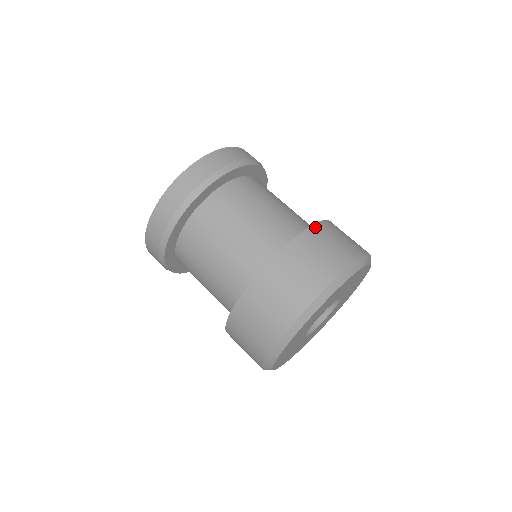
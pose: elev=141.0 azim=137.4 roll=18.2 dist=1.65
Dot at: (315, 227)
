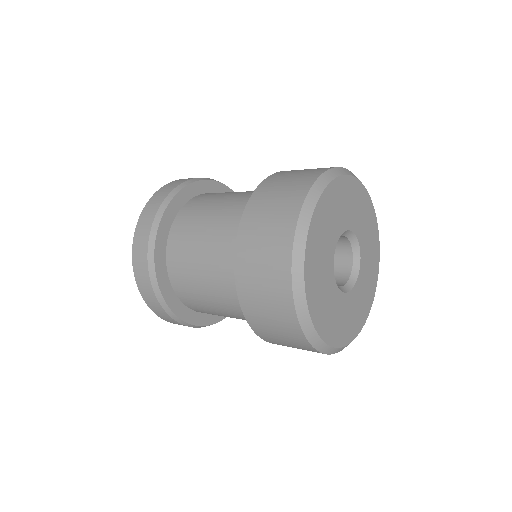
Dot at: (272, 176)
